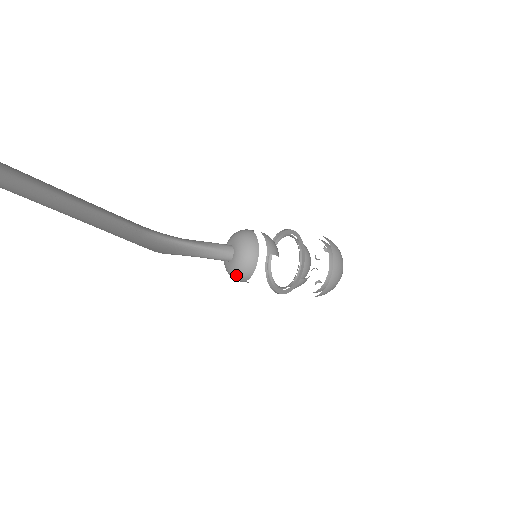
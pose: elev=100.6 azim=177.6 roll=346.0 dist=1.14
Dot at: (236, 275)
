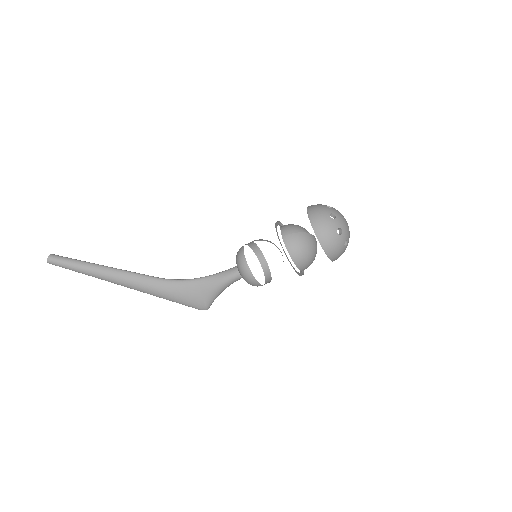
Dot at: (242, 273)
